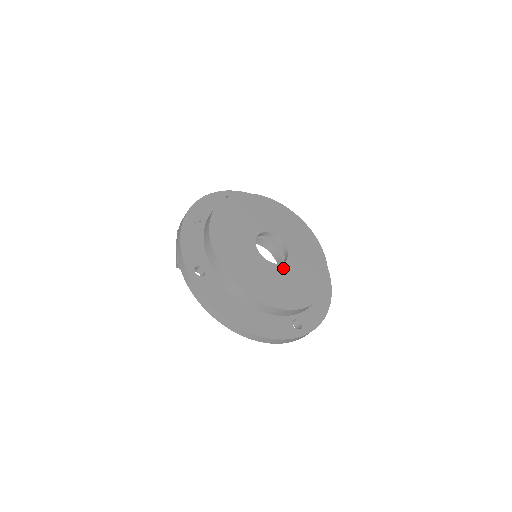
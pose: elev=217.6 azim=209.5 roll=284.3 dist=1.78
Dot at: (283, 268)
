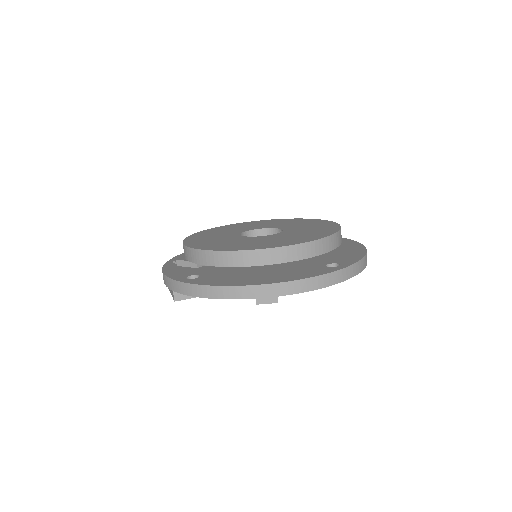
Dot at: (281, 234)
